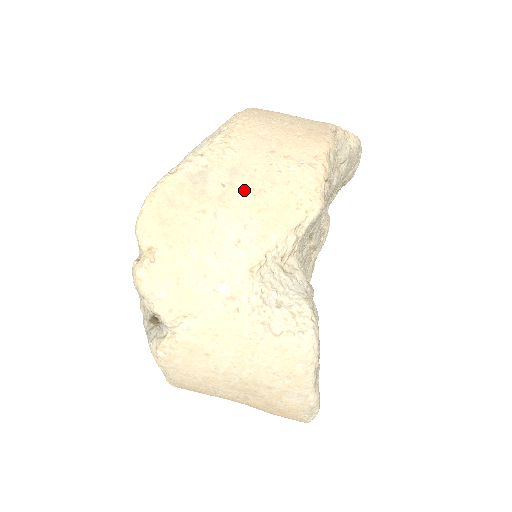
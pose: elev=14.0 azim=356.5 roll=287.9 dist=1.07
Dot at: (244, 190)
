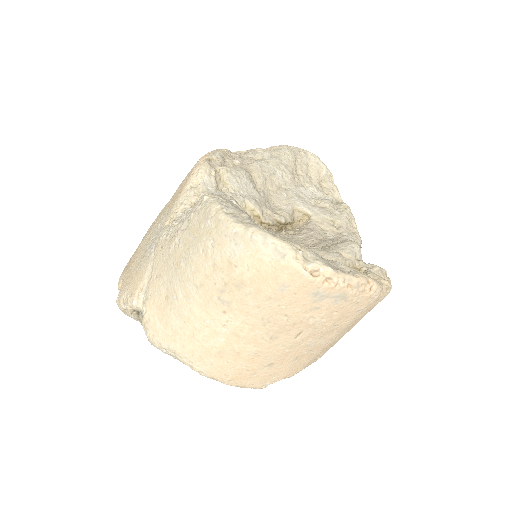
Dot at: (163, 211)
